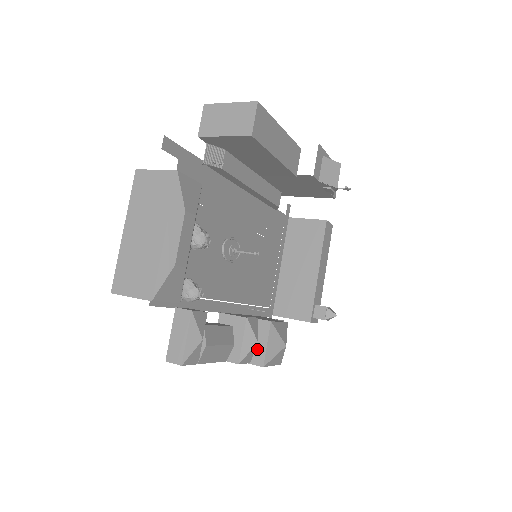
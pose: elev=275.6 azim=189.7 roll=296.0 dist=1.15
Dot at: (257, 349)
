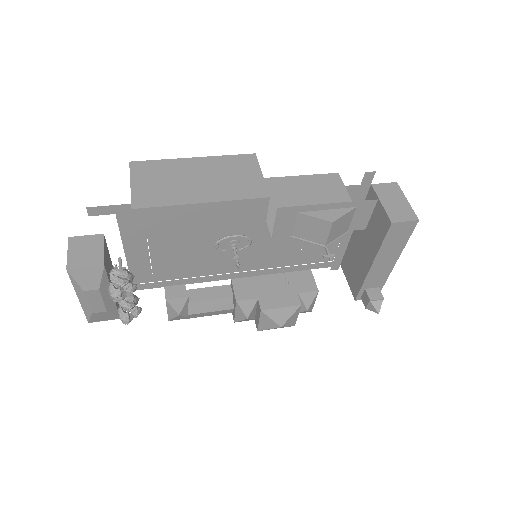
Dot at: (256, 317)
